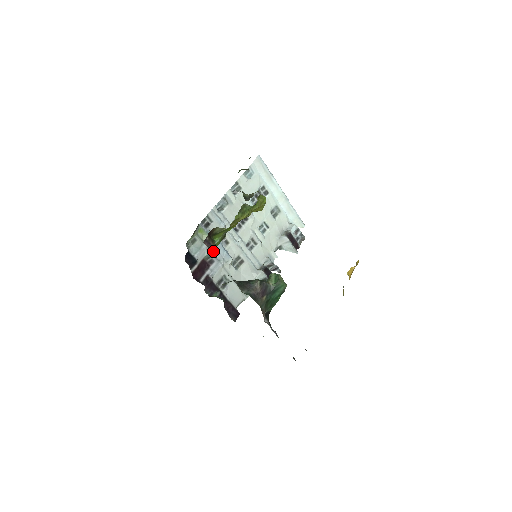
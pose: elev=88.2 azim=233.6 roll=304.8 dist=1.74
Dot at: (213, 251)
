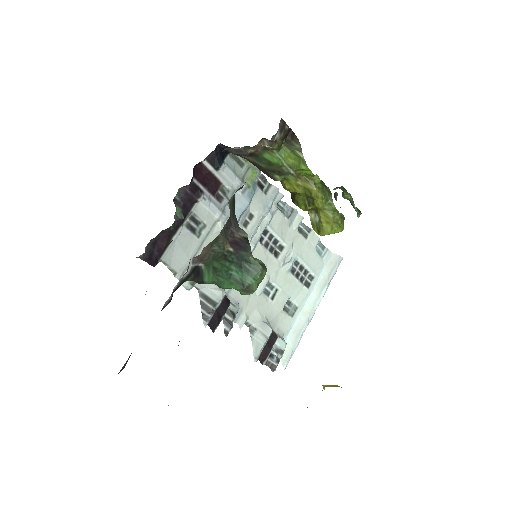
Dot at: (276, 134)
